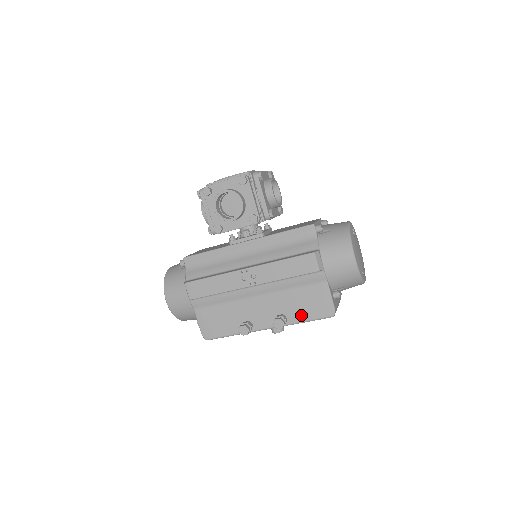
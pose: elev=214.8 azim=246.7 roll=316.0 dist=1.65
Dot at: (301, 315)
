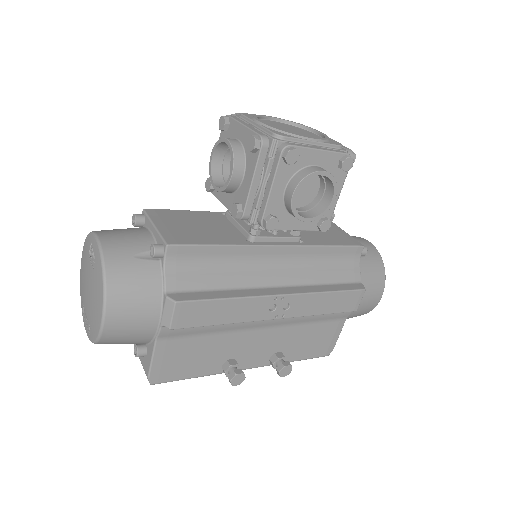
Dot at: (299, 353)
